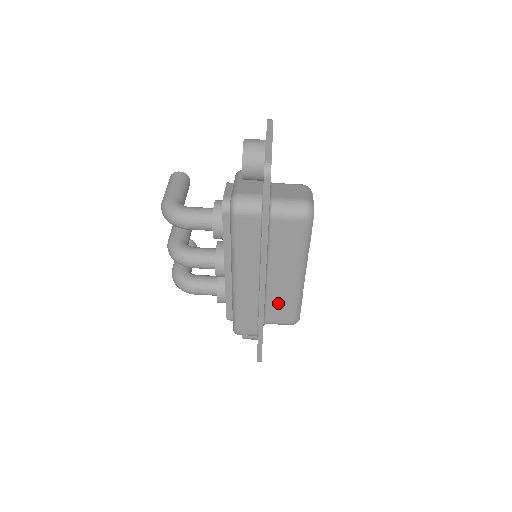
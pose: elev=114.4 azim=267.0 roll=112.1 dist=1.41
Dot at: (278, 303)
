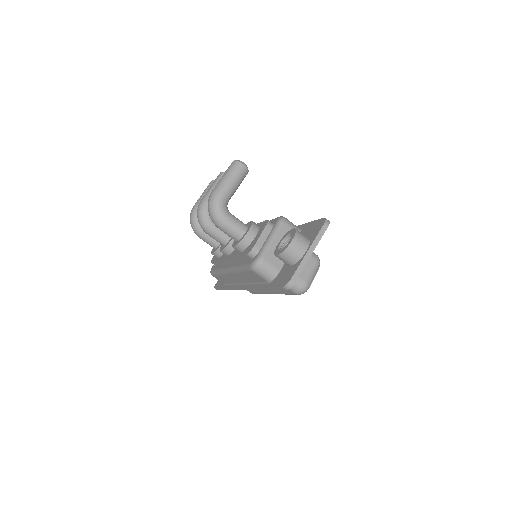
Dot at: occluded
